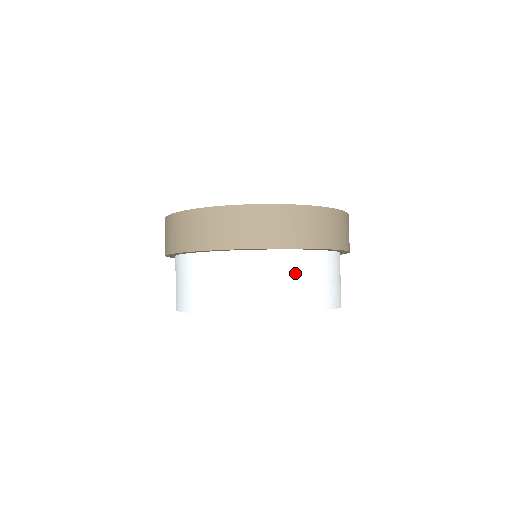
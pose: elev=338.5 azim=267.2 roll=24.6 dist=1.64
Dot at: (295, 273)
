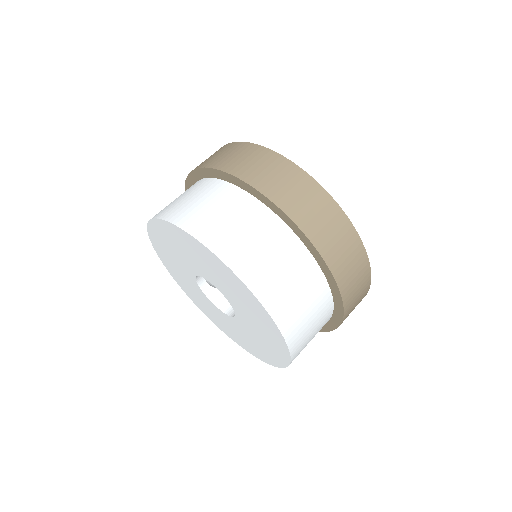
Dot at: (224, 206)
